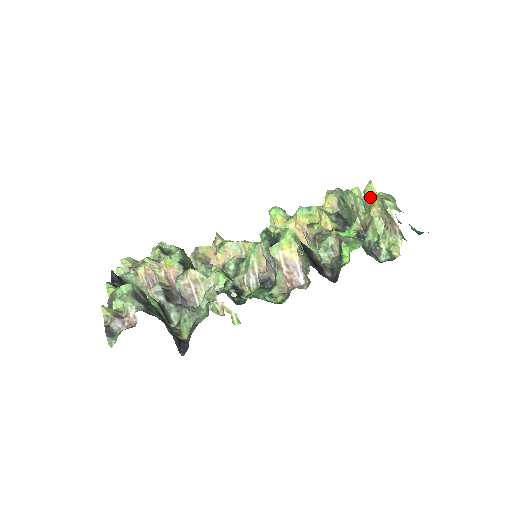
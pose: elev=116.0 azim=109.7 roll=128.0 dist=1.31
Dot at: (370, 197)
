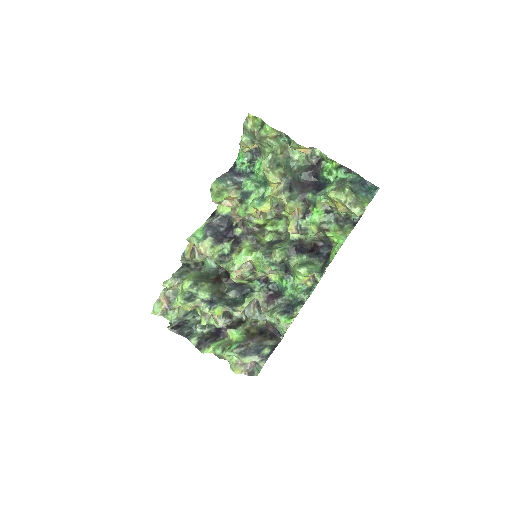
Dot at: occluded
